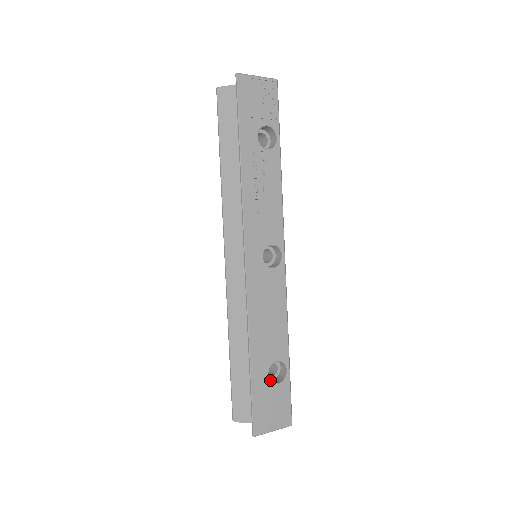
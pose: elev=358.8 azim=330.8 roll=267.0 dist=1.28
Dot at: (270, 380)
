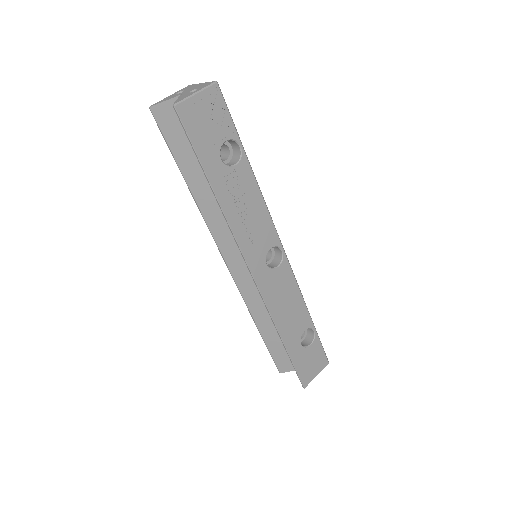
Dot at: (304, 347)
